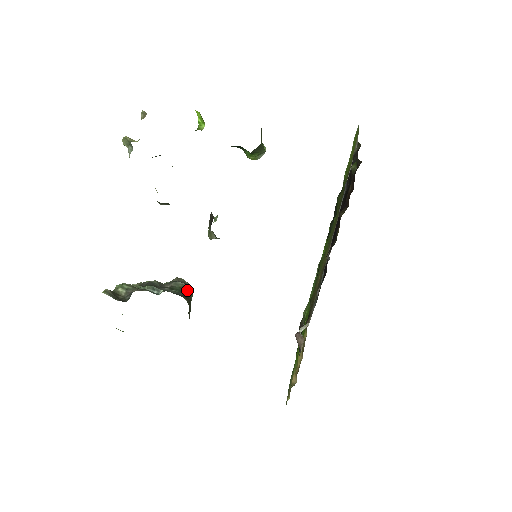
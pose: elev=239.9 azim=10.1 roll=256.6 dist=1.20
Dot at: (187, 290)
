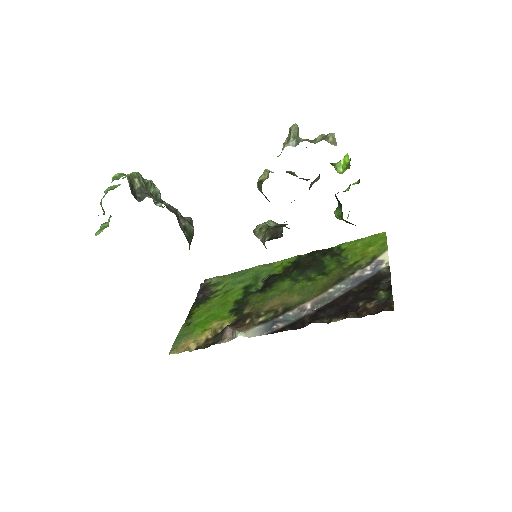
Dot at: (192, 238)
